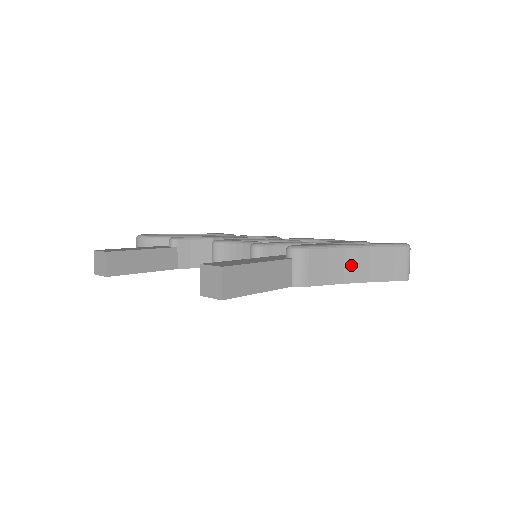
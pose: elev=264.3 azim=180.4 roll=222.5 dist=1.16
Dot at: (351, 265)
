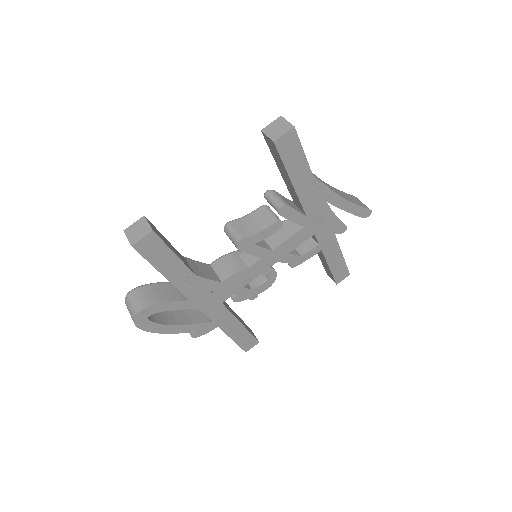
Dot at: (336, 191)
